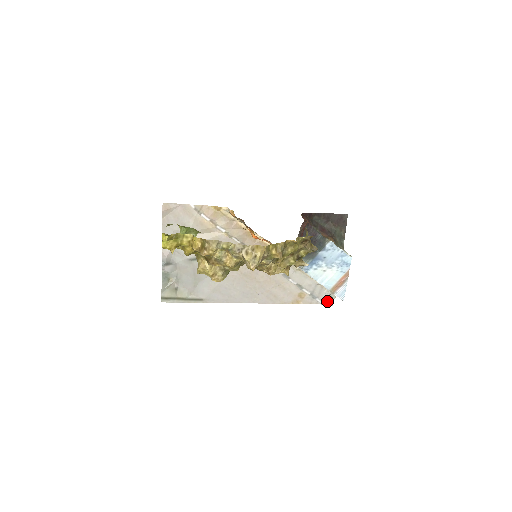
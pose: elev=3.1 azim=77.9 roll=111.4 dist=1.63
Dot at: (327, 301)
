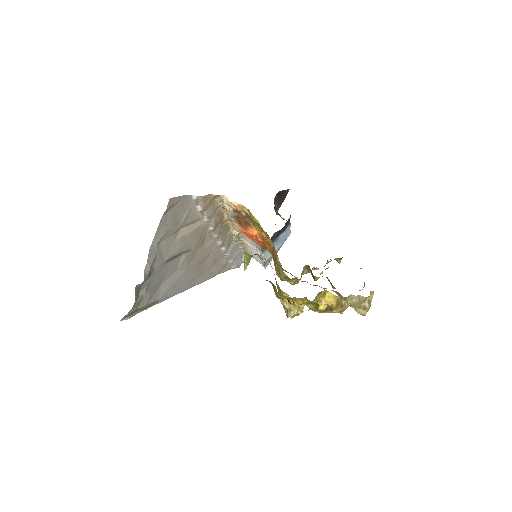
Dot at: (239, 265)
